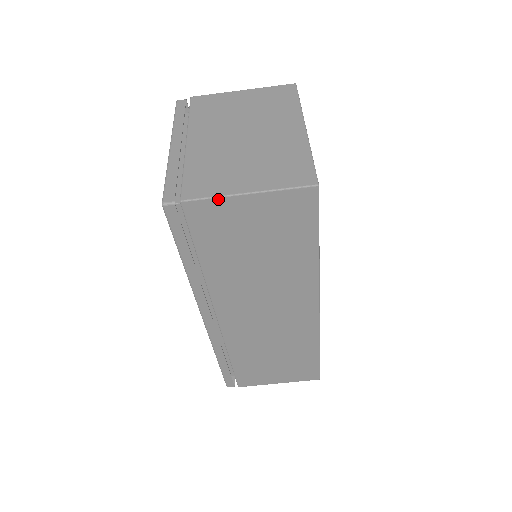
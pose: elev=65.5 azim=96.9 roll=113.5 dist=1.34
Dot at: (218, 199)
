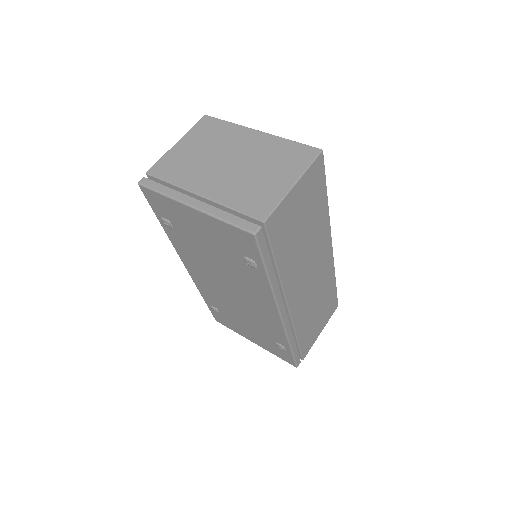
Dot at: (282, 203)
